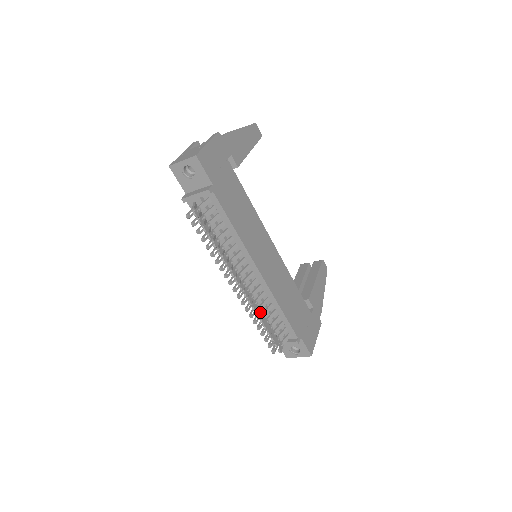
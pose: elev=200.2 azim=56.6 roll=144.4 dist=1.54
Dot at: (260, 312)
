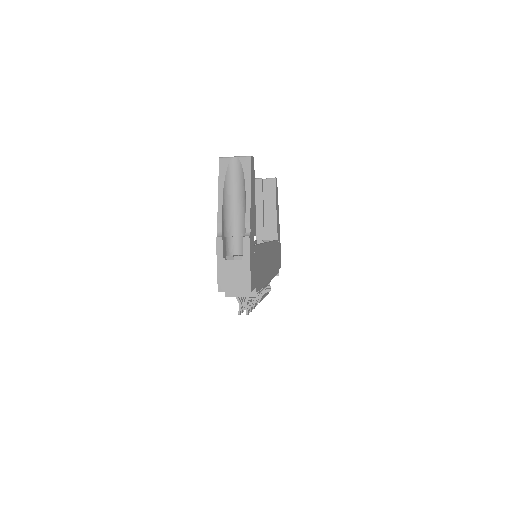
Dot at: (265, 291)
